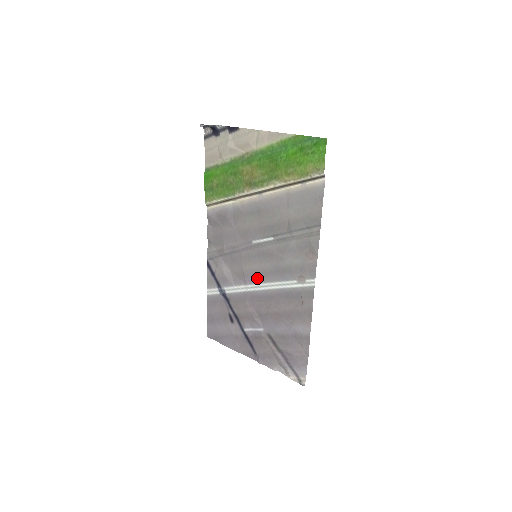
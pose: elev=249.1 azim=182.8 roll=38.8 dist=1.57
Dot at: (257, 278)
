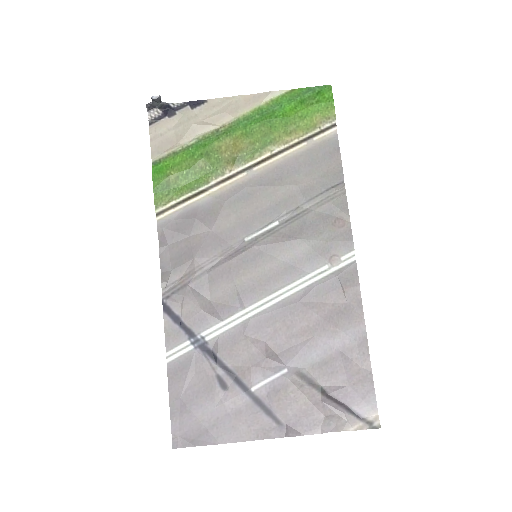
Dot at: (262, 289)
